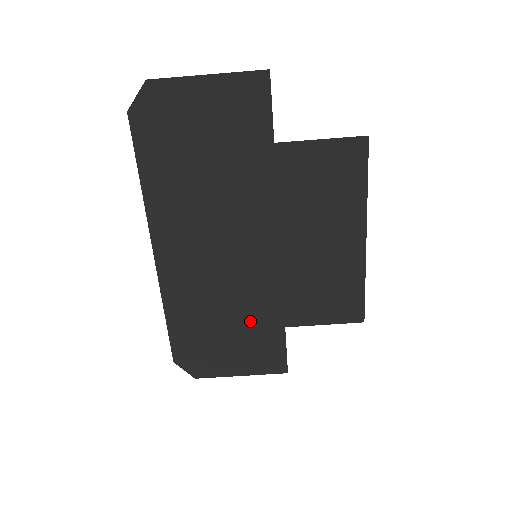
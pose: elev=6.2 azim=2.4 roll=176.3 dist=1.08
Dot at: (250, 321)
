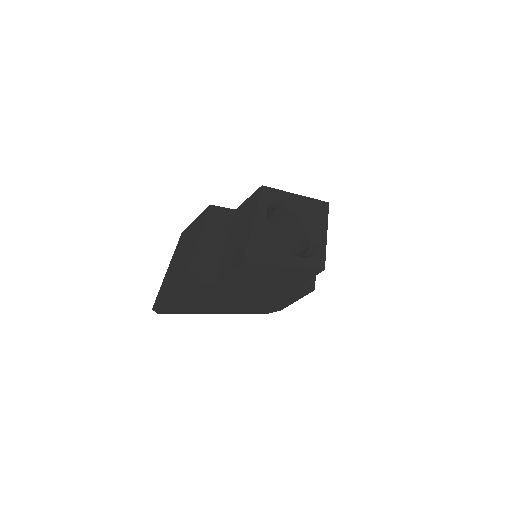
Dot at: (278, 297)
